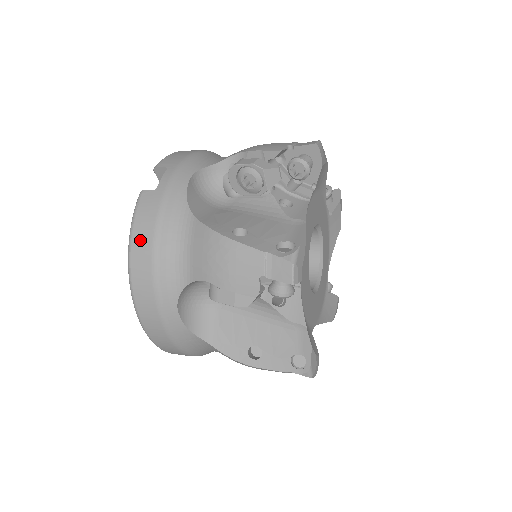
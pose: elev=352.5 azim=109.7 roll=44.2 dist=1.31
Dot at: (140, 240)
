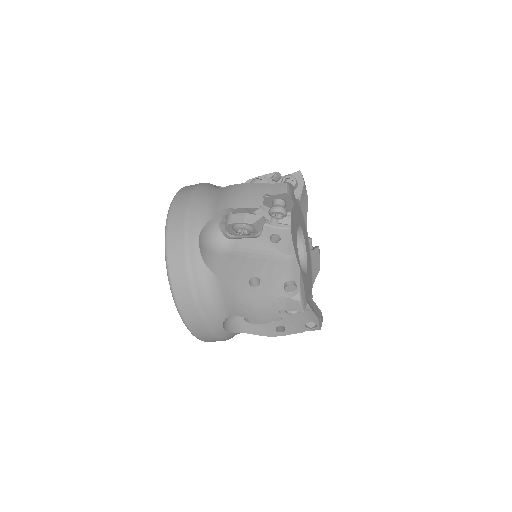
Dot at: (180, 199)
